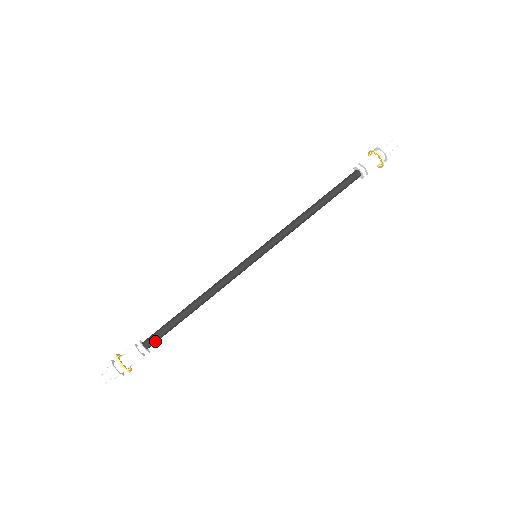
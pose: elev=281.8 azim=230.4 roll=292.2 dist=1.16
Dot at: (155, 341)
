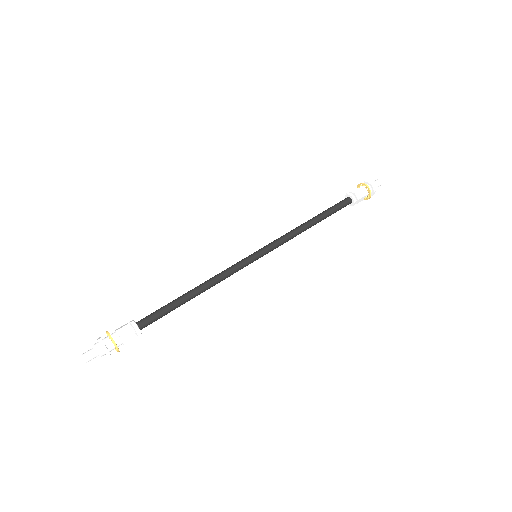
Dot at: (149, 322)
